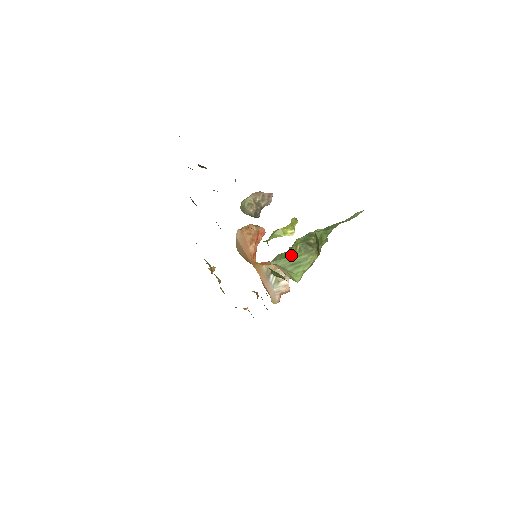
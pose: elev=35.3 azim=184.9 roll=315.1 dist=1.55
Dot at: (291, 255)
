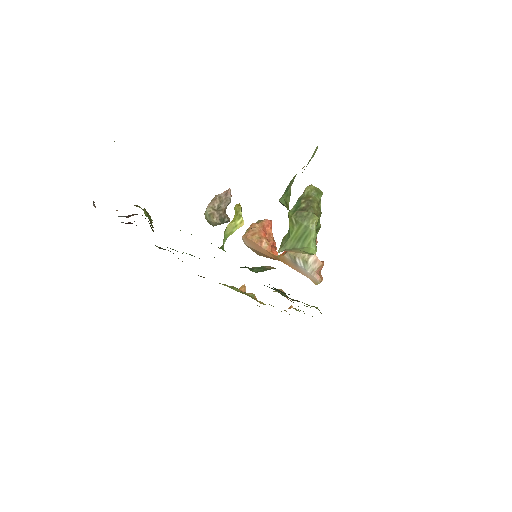
Dot at: (292, 232)
